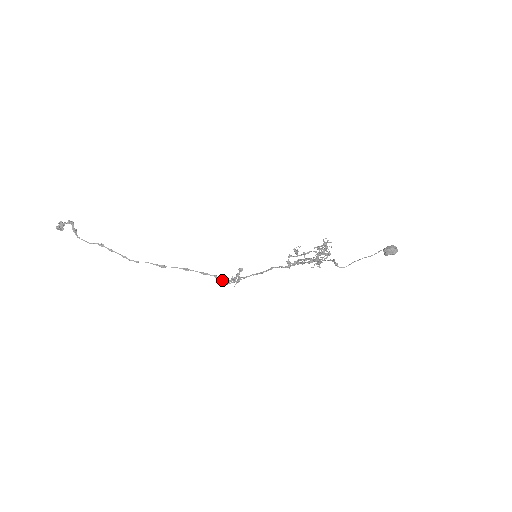
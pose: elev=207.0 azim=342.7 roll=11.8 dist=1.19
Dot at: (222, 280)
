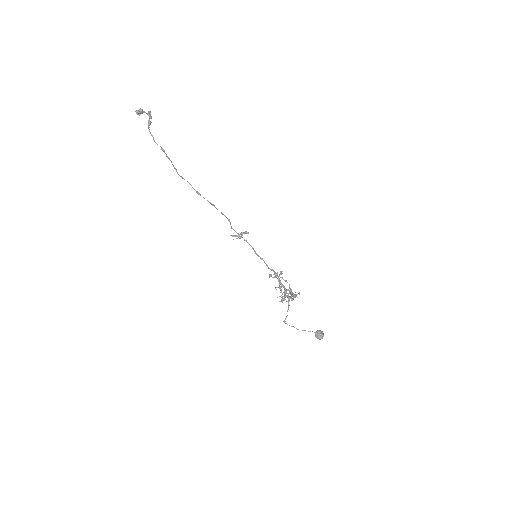
Dot at: occluded
